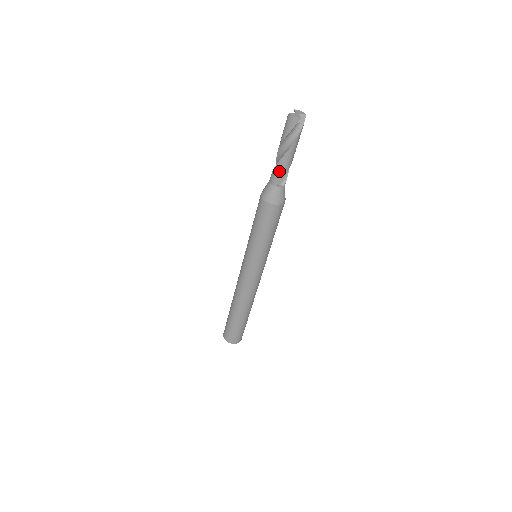
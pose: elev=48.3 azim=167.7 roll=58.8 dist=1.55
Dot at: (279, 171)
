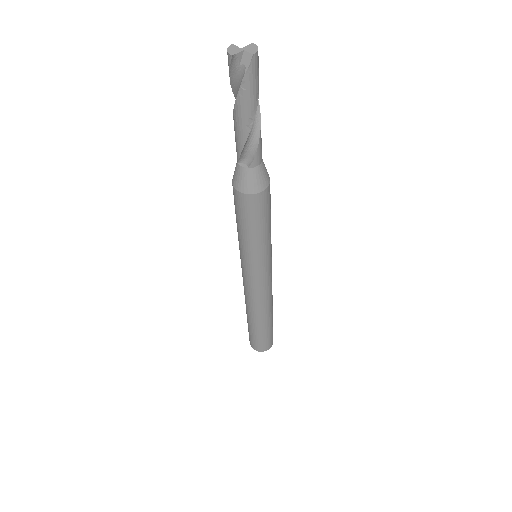
Dot at: (236, 140)
